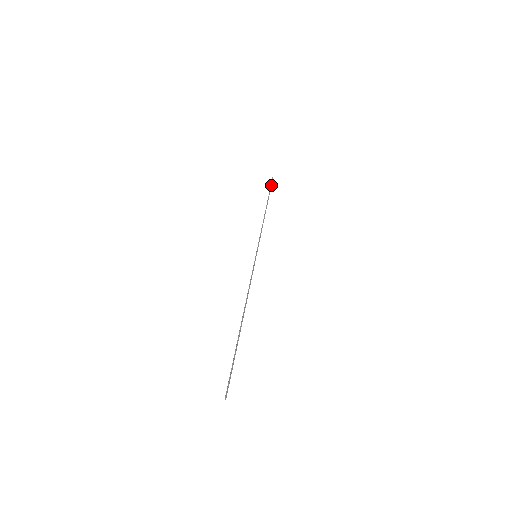
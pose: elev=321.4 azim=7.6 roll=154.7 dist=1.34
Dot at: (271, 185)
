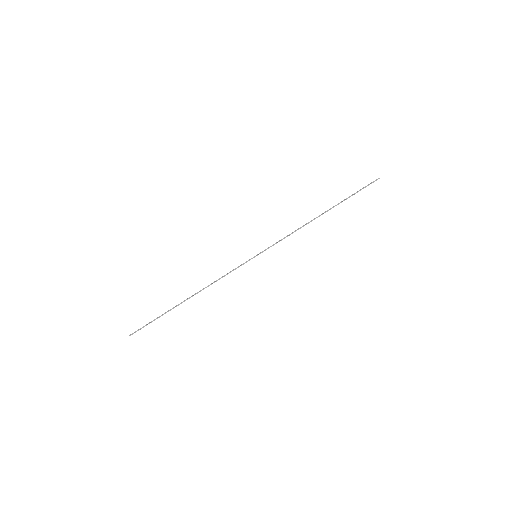
Dot at: (363, 188)
